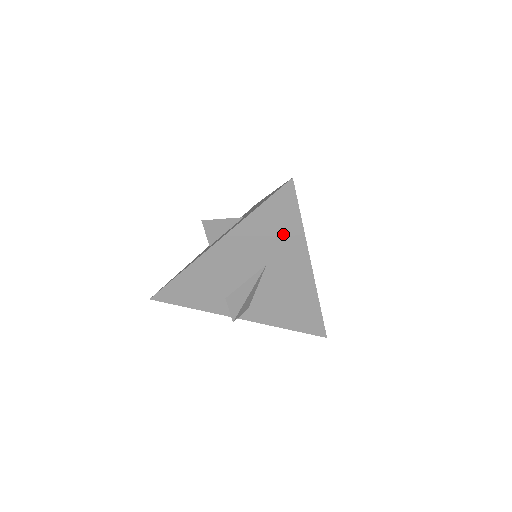
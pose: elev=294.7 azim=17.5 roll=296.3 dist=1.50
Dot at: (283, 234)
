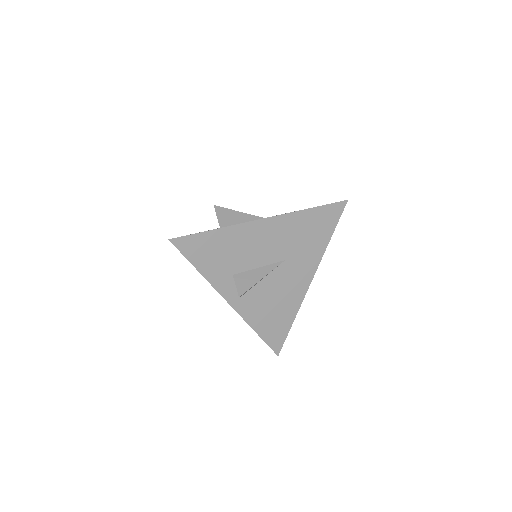
Dot at: (313, 240)
